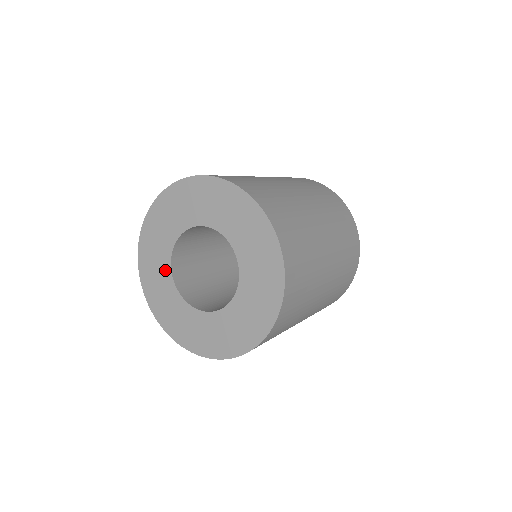
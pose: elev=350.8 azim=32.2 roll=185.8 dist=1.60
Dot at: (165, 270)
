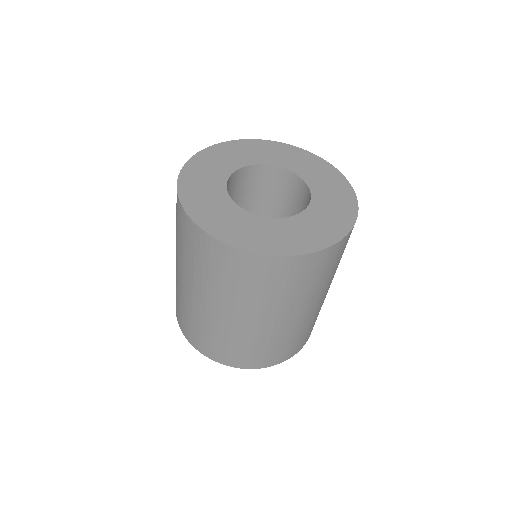
Dot at: (226, 204)
